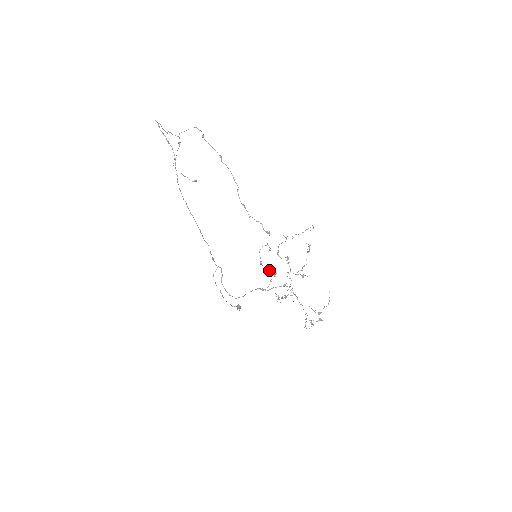
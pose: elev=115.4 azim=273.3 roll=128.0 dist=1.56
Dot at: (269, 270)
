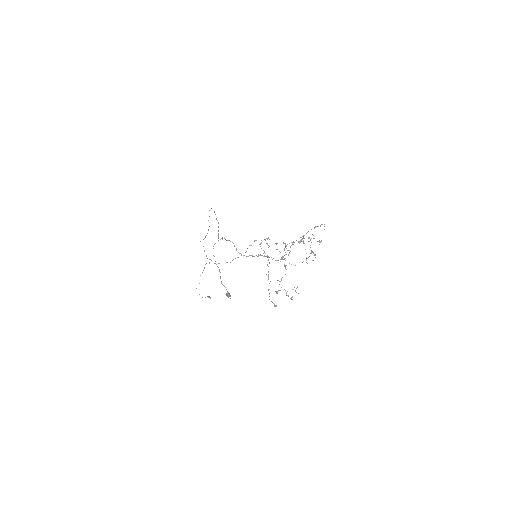
Dot at: occluded
